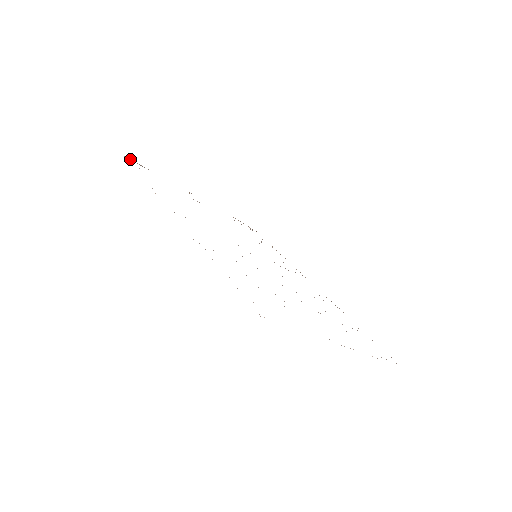
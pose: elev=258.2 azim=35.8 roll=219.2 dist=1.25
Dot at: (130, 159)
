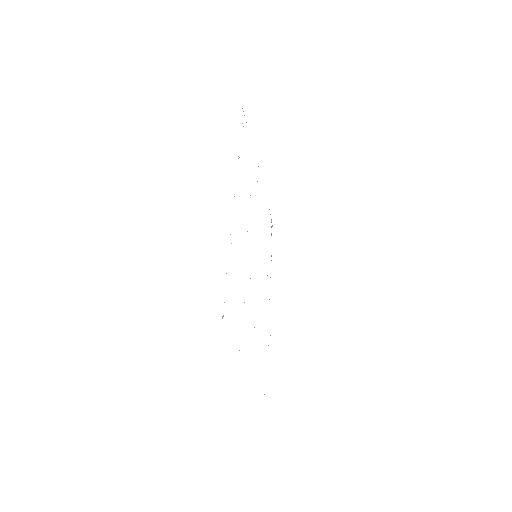
Dot at: occluded
